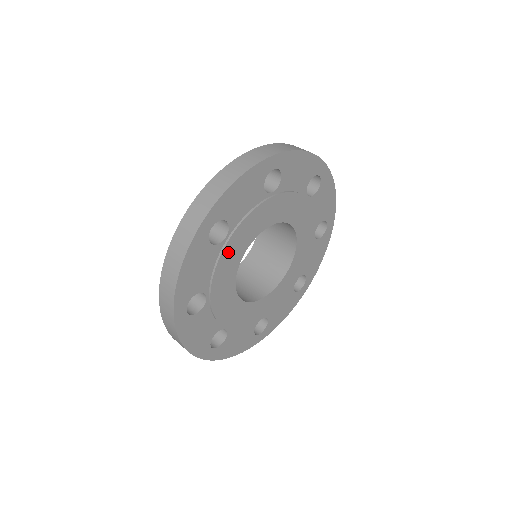
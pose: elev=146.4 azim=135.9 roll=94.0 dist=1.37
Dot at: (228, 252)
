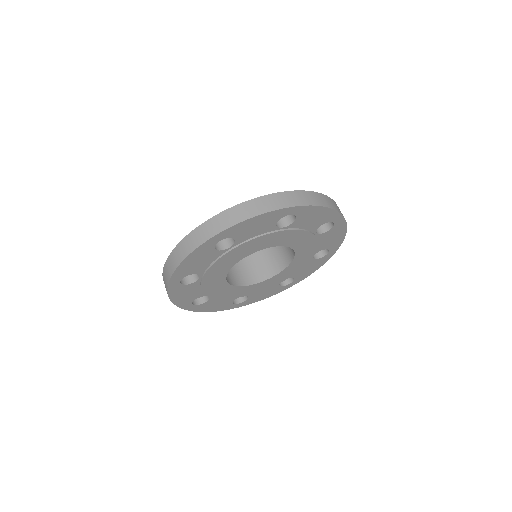
Dot at: (228, 256)
